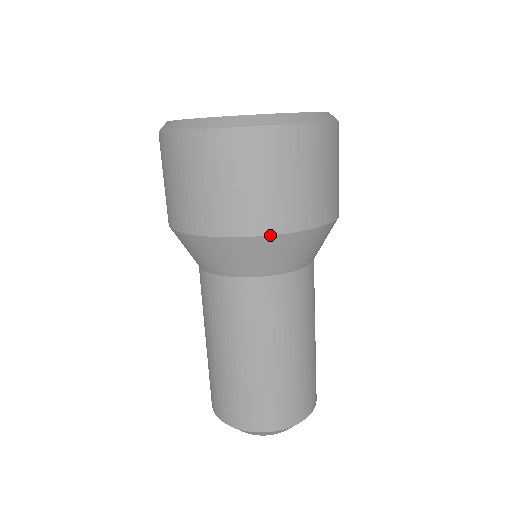
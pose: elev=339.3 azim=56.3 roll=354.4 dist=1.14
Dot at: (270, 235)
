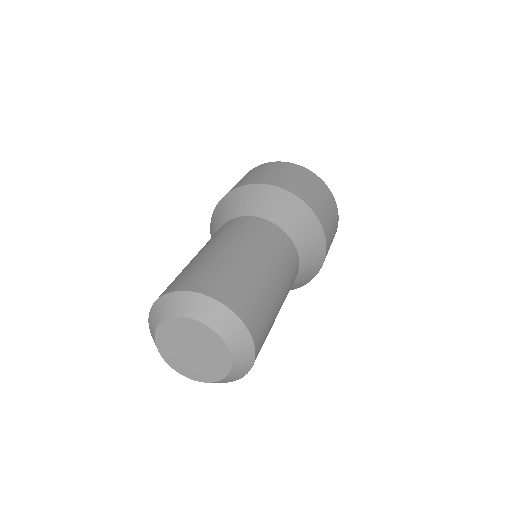
Dot at: (228, 193)
